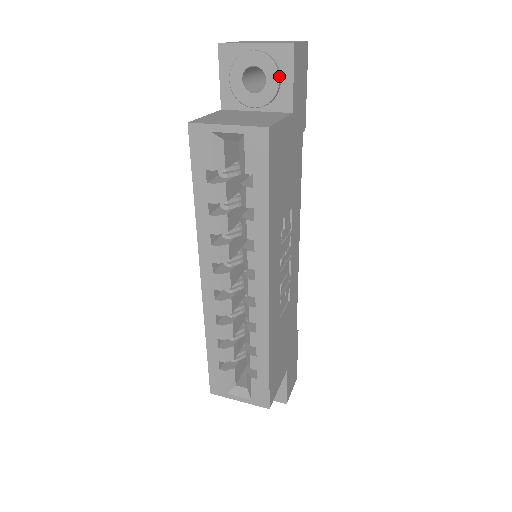
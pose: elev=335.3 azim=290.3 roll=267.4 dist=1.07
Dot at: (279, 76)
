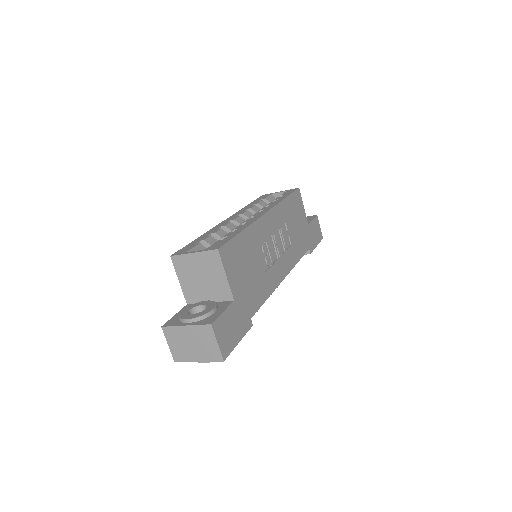
Dot at: occluded
